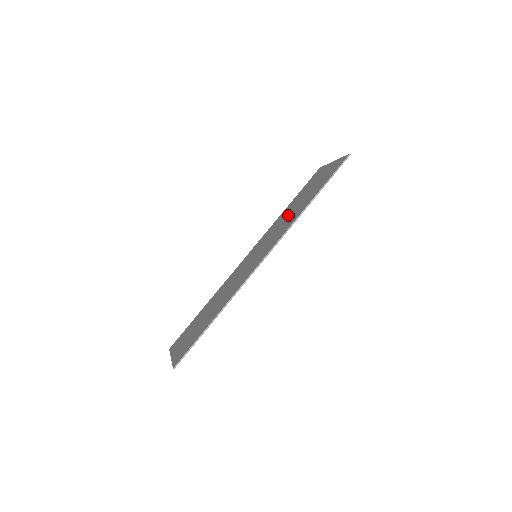
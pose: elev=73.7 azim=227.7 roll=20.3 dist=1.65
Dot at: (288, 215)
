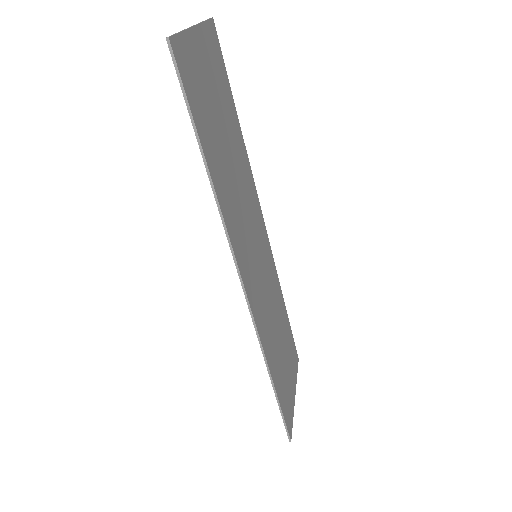
Dot at: occluded
